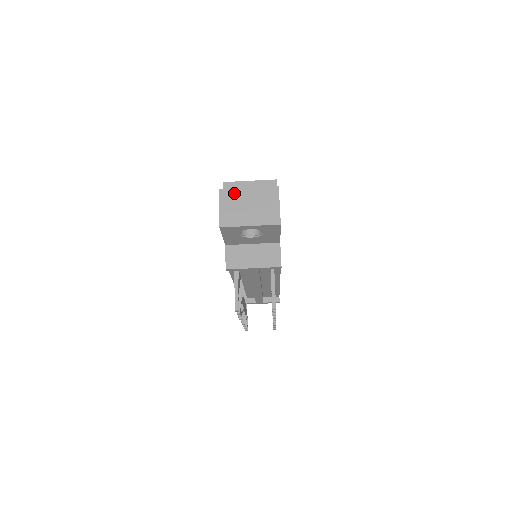
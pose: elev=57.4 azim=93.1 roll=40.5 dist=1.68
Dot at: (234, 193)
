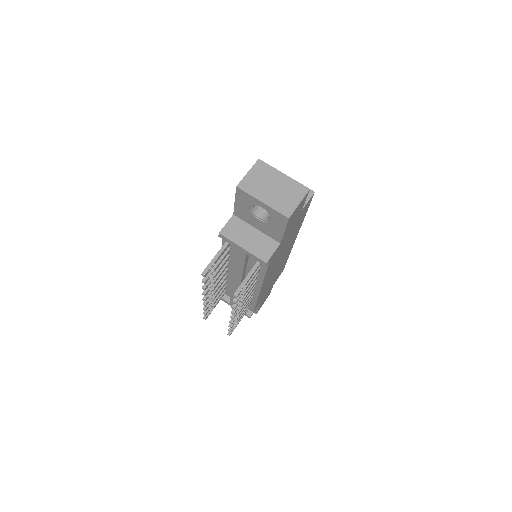
Dot at: (269, 169)
